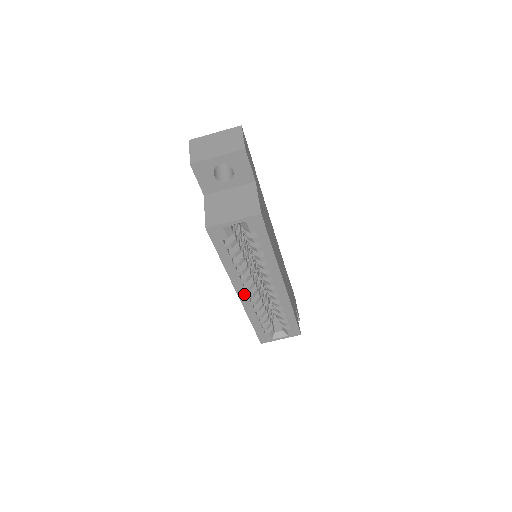
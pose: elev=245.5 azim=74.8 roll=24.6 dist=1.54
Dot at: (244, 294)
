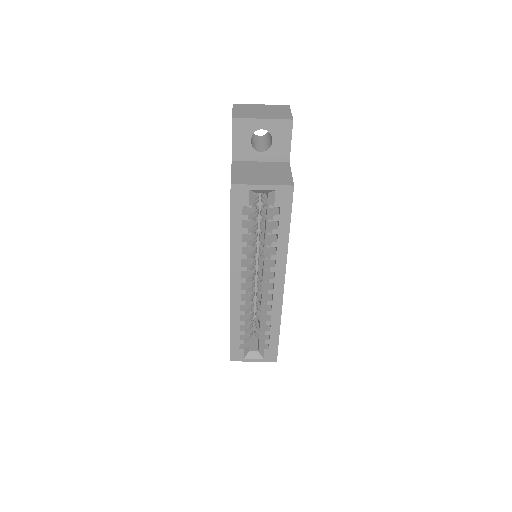
Dot at: (237, 286)
